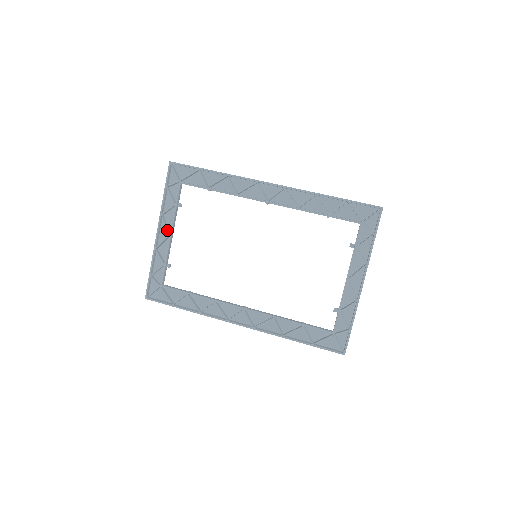
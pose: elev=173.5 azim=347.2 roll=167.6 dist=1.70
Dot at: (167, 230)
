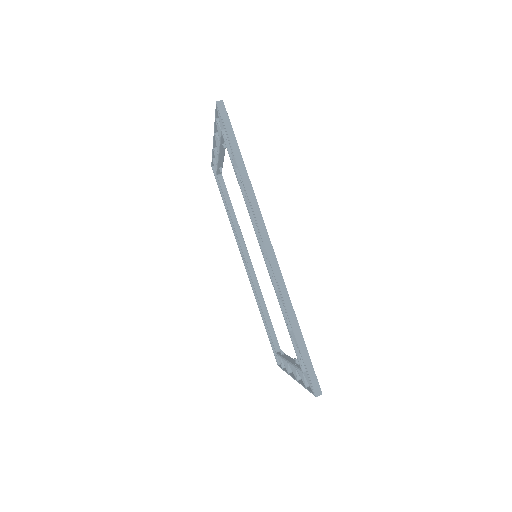
Dot at: (217, 150)
